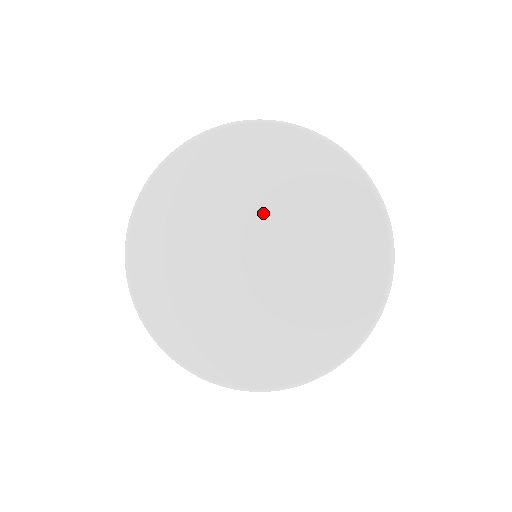
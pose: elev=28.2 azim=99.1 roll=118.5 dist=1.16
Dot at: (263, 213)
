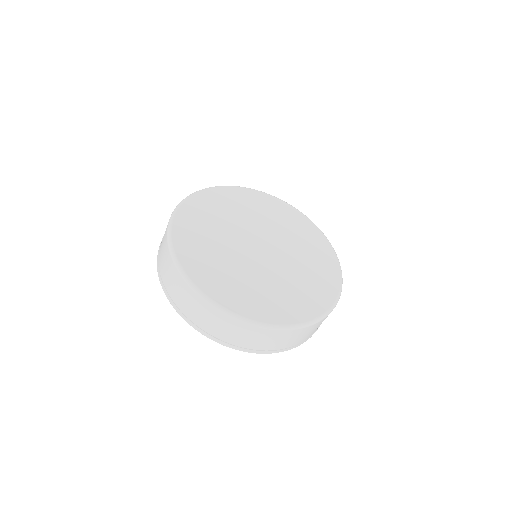
Dot at: (270, 231)
